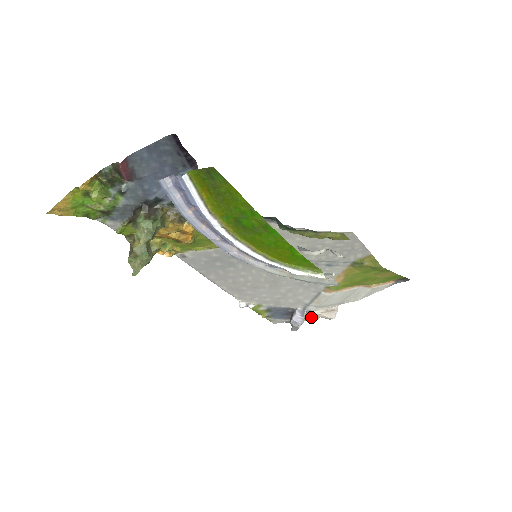
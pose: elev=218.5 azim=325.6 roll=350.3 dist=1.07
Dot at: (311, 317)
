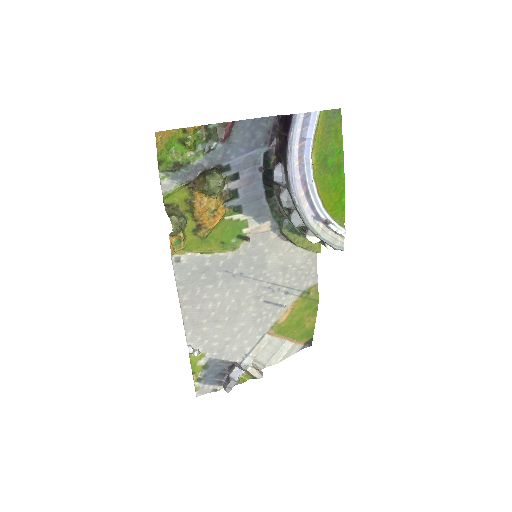
Dot at: (241, 378)
